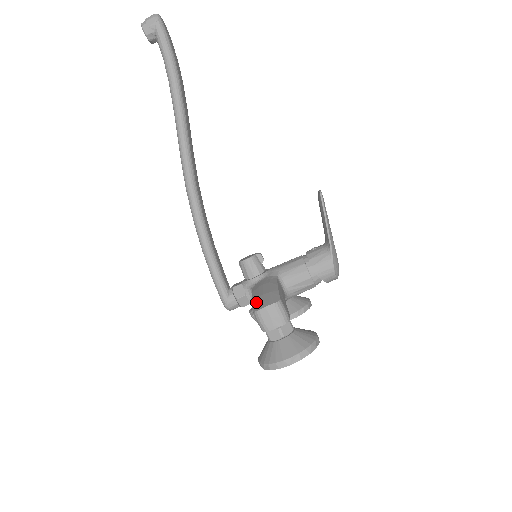
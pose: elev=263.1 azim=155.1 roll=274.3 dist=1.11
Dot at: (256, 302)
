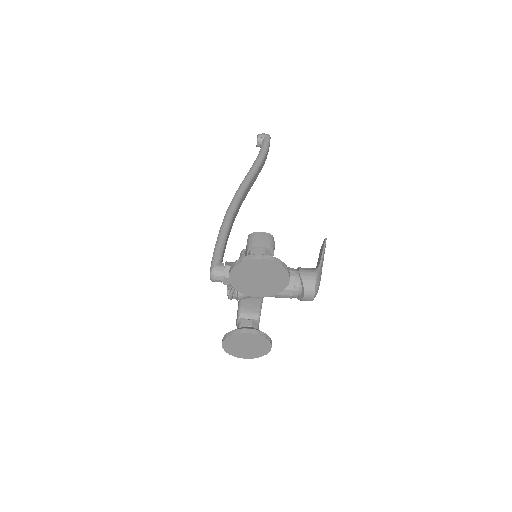
Dot at: occluded
